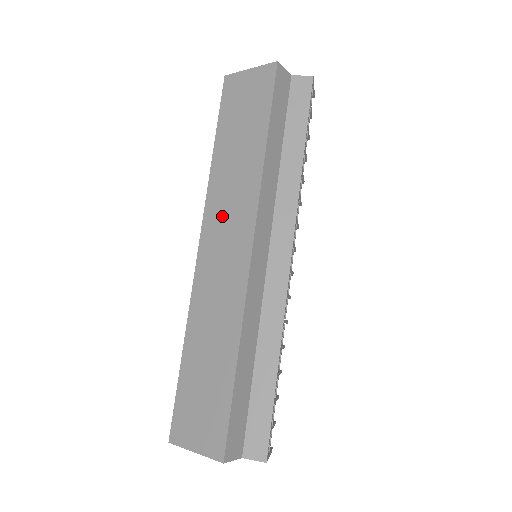
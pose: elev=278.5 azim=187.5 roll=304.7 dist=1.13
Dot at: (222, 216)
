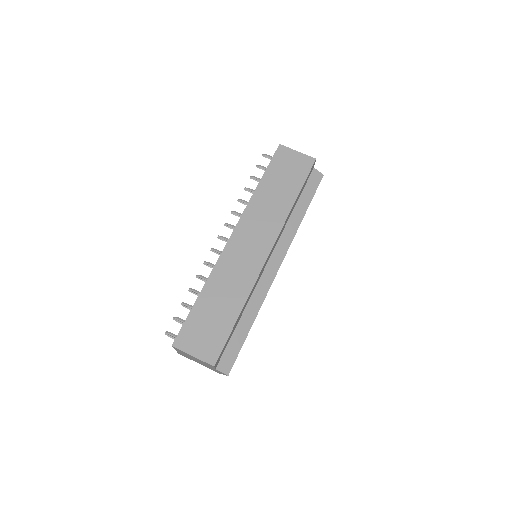
Dot at: (254, 225)
